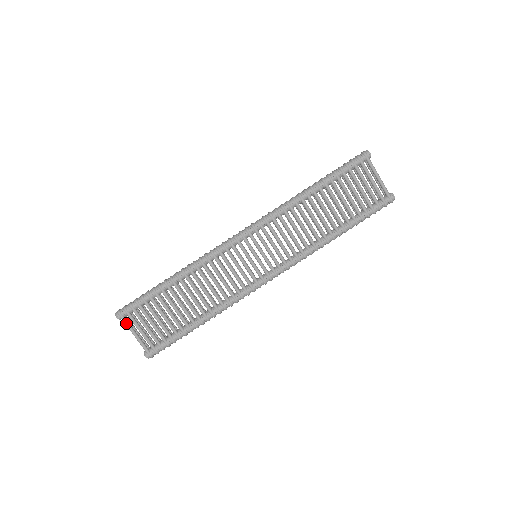
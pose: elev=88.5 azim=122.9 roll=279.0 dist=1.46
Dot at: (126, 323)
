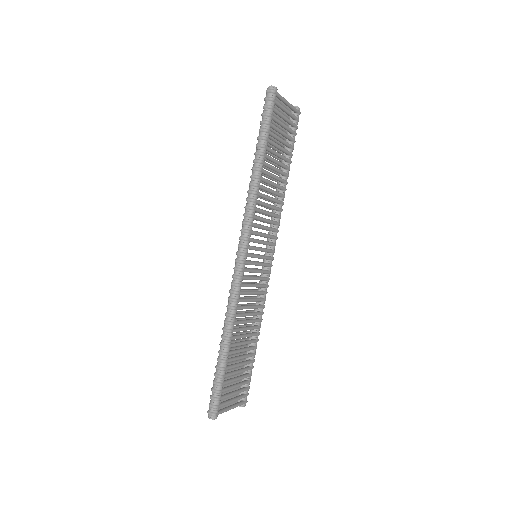
Dot at: (223, 412)
